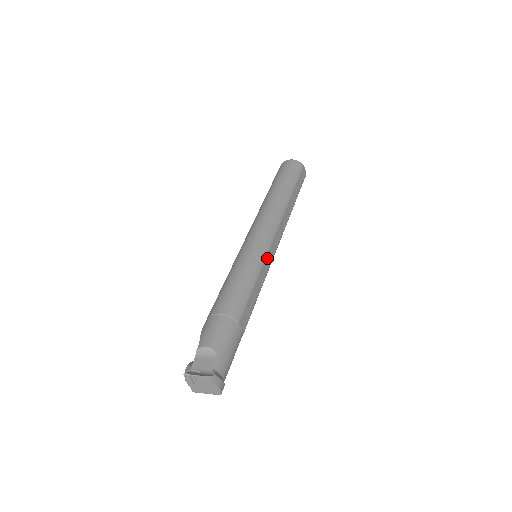
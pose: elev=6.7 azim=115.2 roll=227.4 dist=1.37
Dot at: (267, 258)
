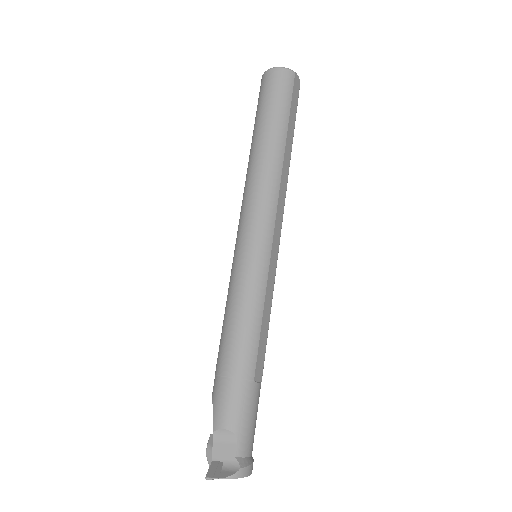
Dot at: (271, 264)
